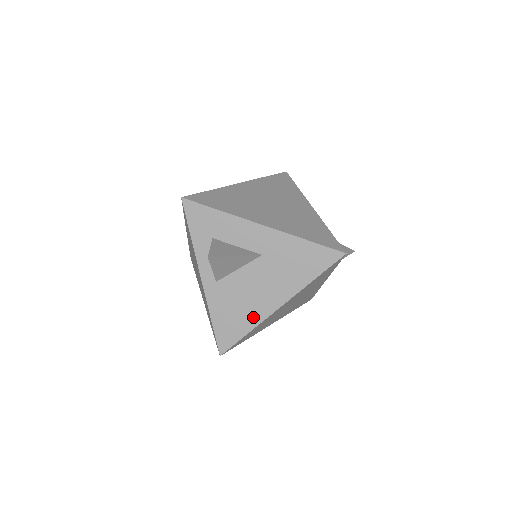
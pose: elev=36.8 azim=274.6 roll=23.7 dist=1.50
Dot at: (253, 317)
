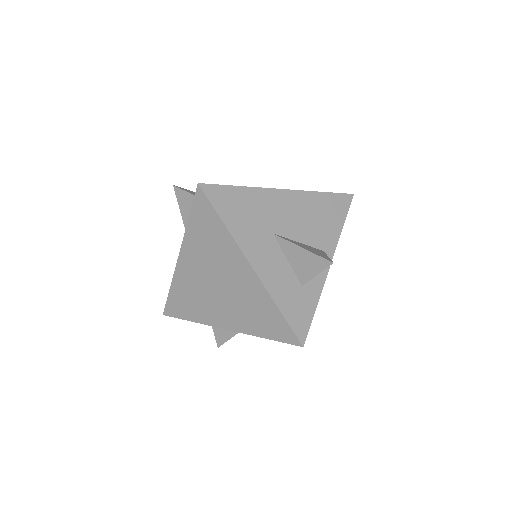
Dot at: occluded
